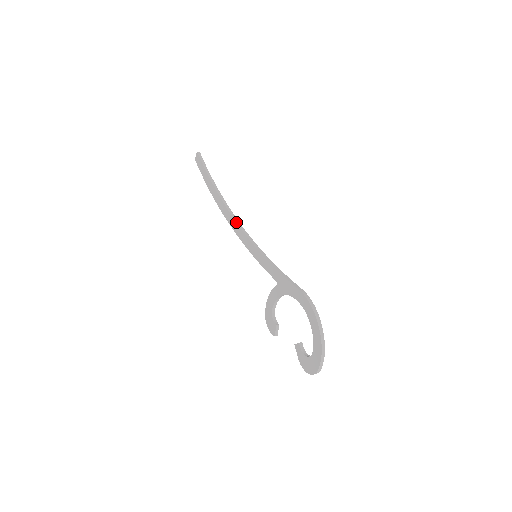
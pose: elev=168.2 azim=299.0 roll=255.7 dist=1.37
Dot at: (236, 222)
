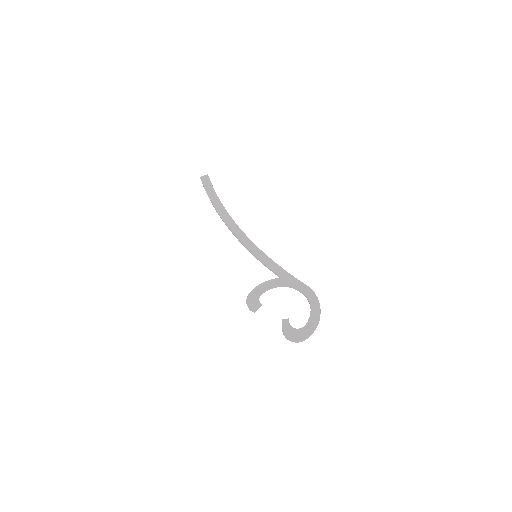
Dot at: occluded
